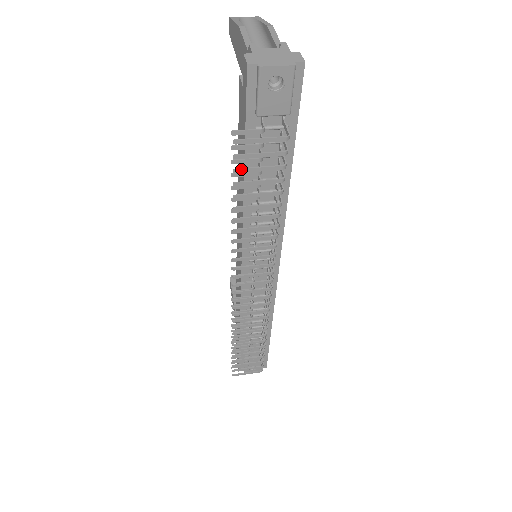
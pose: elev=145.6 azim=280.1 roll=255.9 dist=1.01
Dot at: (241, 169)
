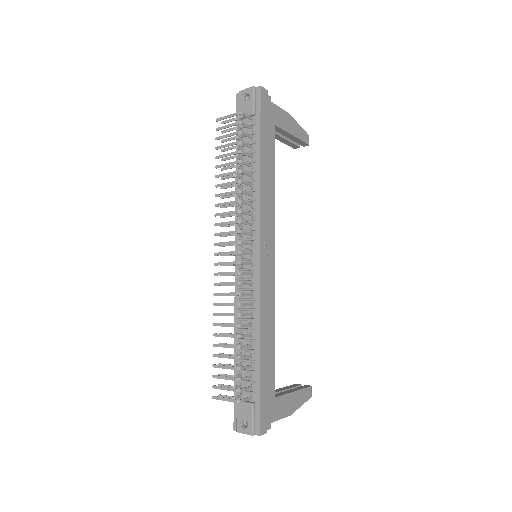
Dot at: (219, 137)
